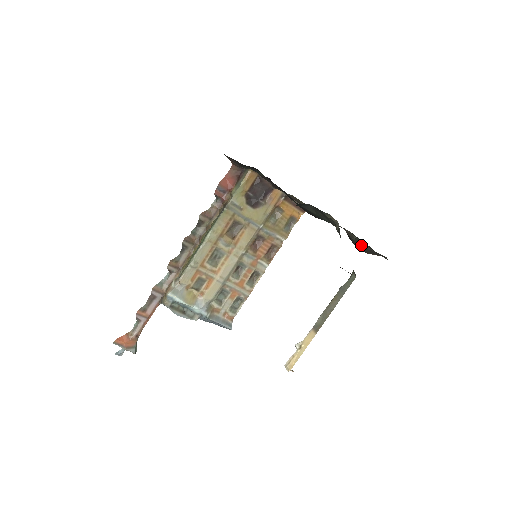
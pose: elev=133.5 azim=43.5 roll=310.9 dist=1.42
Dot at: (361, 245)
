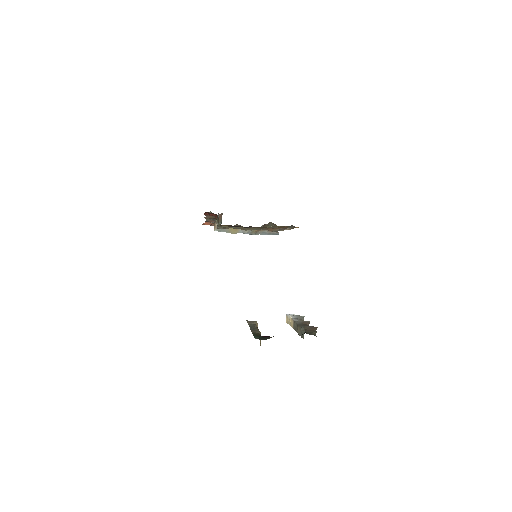
Dot at: occluded
